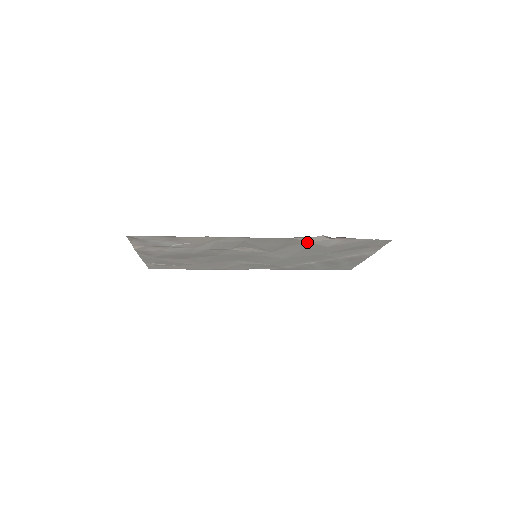
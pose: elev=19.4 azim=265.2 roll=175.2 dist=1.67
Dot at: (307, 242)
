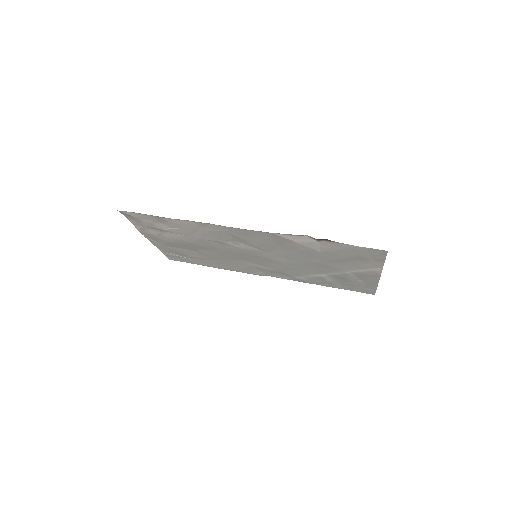
Dot at: (294, 242)
